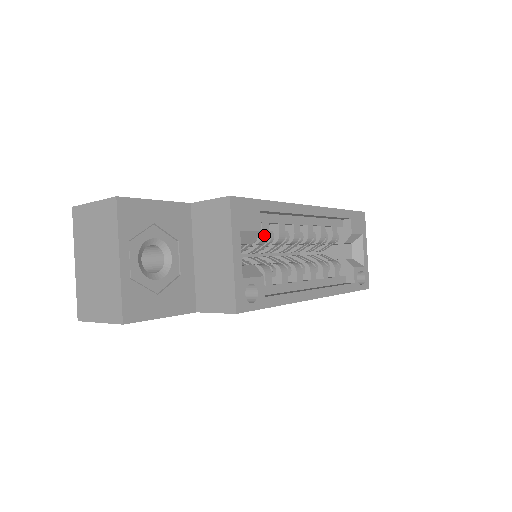
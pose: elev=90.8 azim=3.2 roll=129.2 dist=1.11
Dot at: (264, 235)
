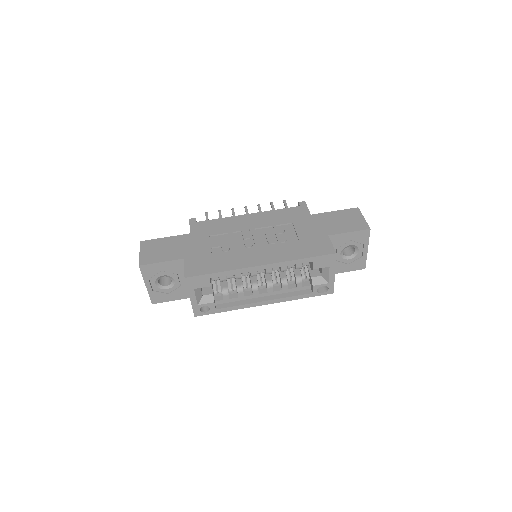
Dot at: (222, 280)
